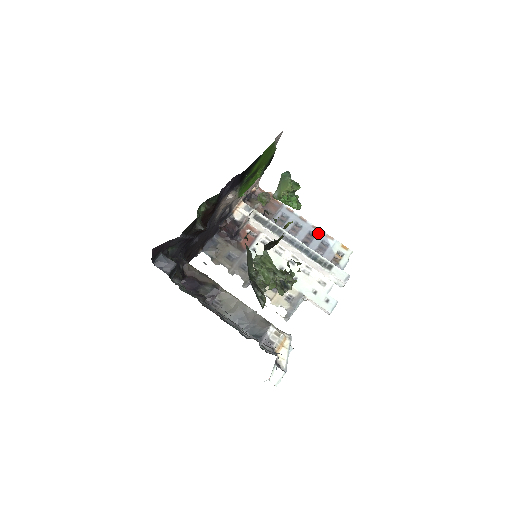
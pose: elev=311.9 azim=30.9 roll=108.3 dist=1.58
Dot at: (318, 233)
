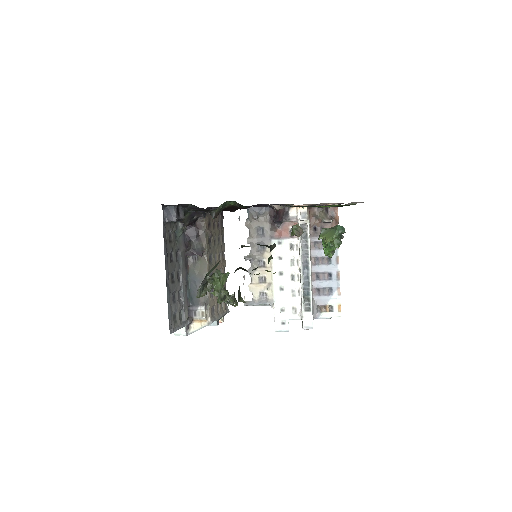
Dot at: (335, 280)
